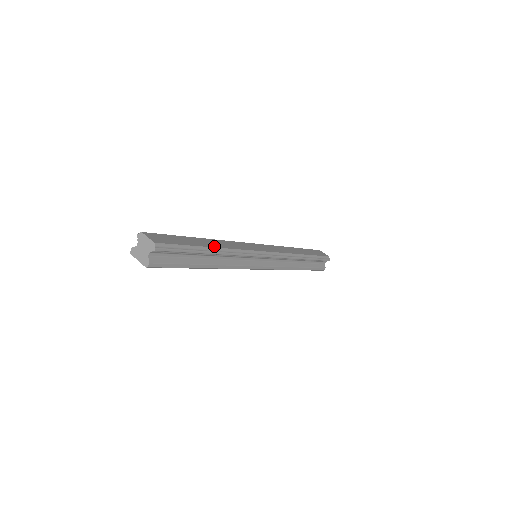
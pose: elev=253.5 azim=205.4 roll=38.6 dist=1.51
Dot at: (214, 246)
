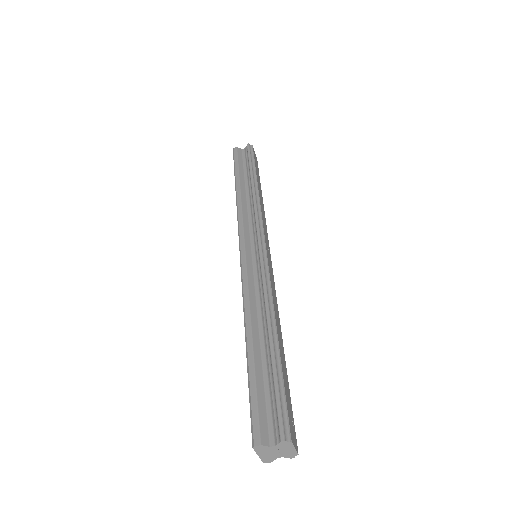
Dot at: occluded
